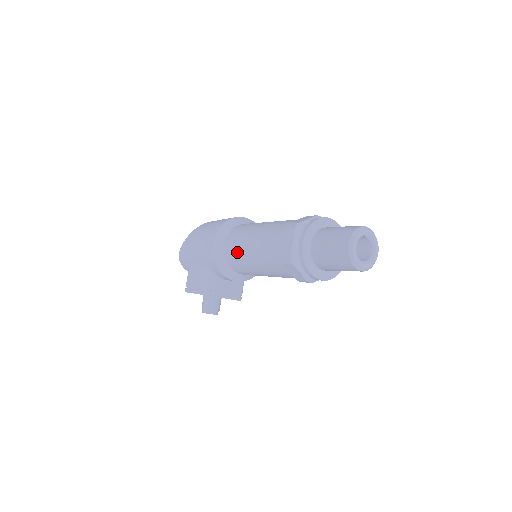
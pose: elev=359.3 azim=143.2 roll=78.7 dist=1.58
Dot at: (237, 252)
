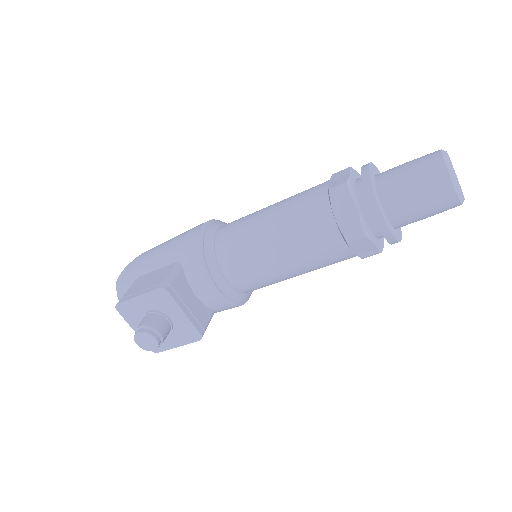
Dot at: (241, 226)
